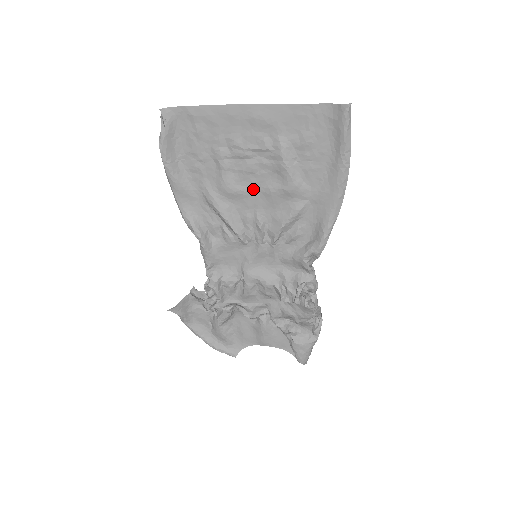
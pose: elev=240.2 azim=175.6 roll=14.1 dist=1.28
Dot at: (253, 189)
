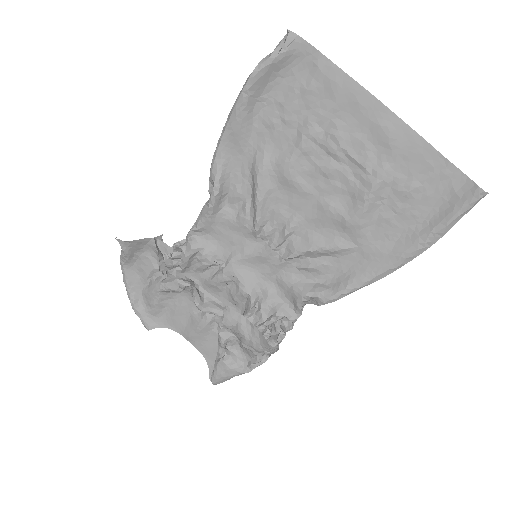
Dot at: (312, 192)
